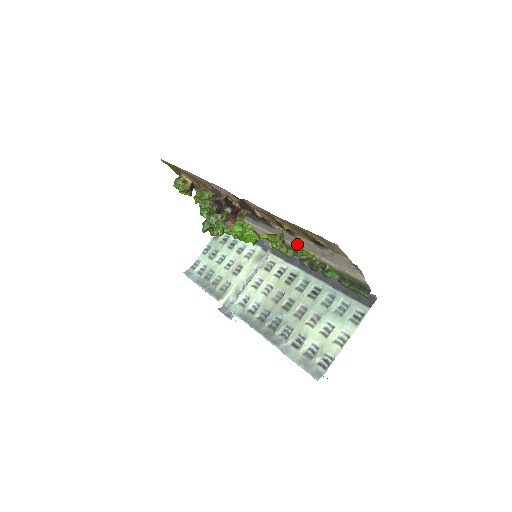
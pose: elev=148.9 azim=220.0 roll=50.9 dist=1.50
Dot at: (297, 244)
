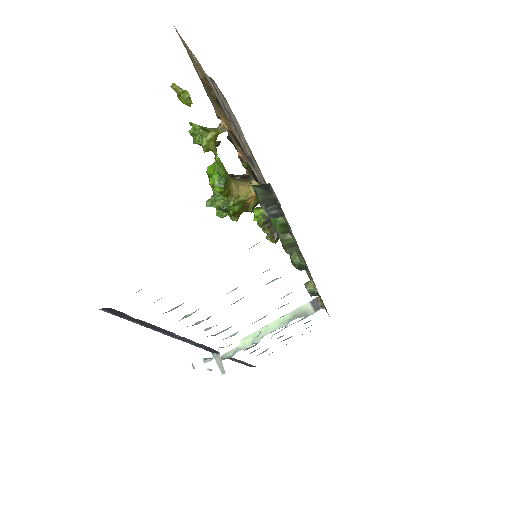
Dot at: occluded
